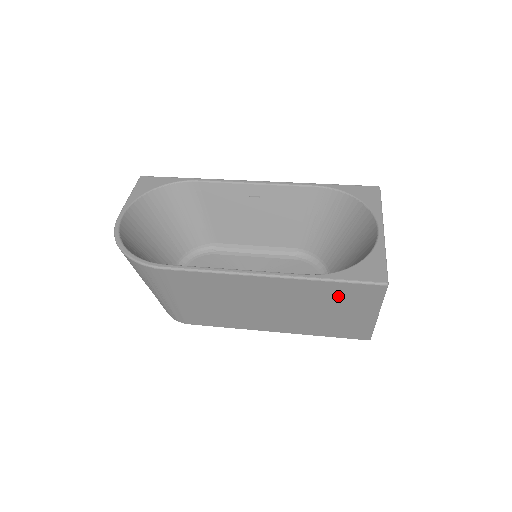
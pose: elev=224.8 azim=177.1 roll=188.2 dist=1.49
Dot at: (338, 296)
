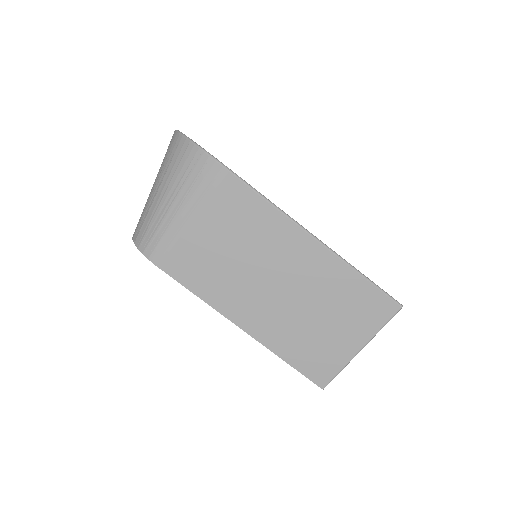
Dot at: (351, 300)
